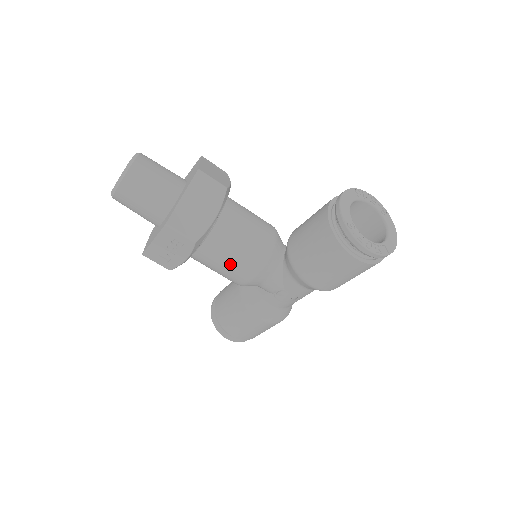
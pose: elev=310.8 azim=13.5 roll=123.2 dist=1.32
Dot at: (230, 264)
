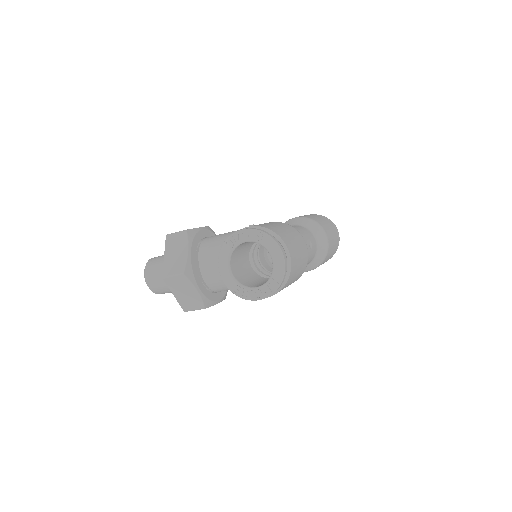
Dot at: occluded
